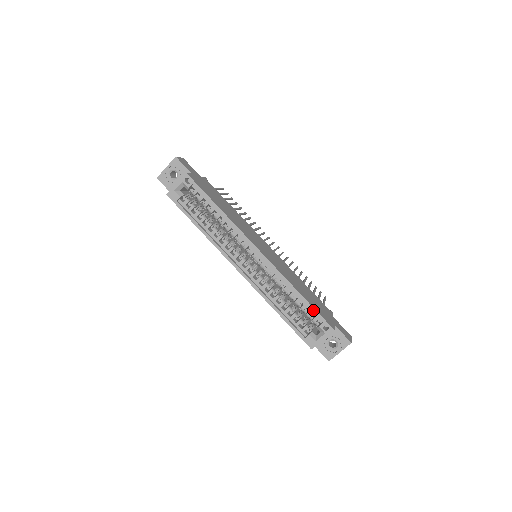
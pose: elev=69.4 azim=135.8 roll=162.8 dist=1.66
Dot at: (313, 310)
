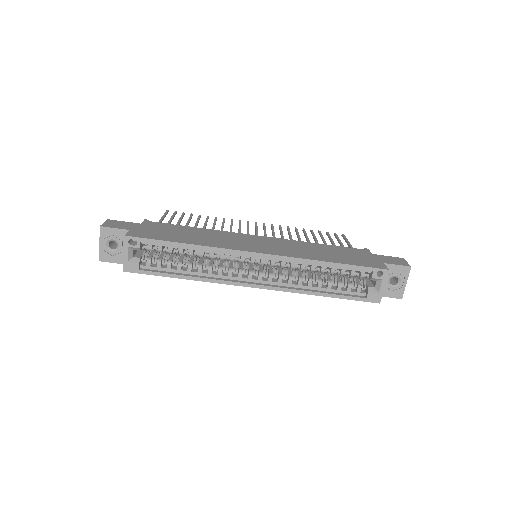
Dot at: (355, 268)
